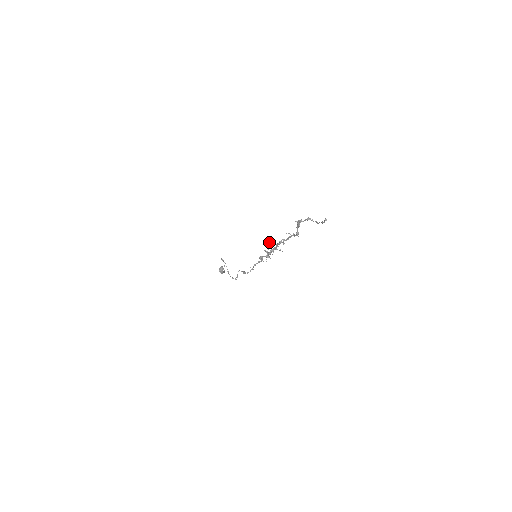
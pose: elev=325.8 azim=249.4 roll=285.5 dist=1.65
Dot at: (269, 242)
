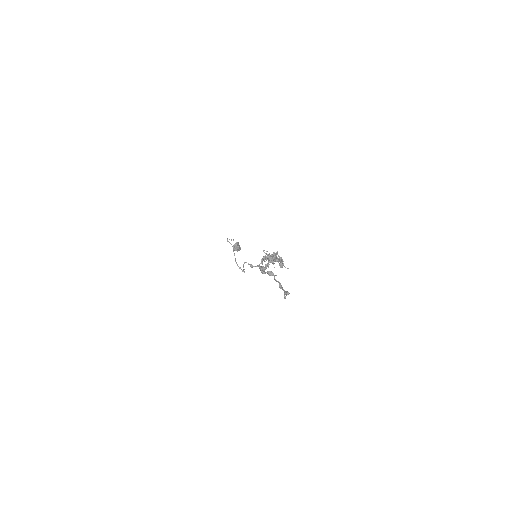
Dot at: occluded
